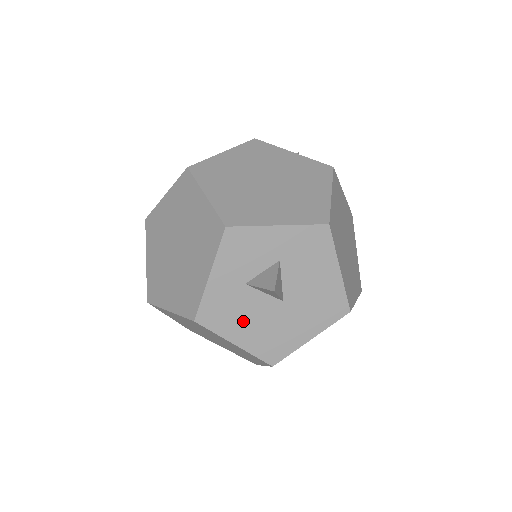
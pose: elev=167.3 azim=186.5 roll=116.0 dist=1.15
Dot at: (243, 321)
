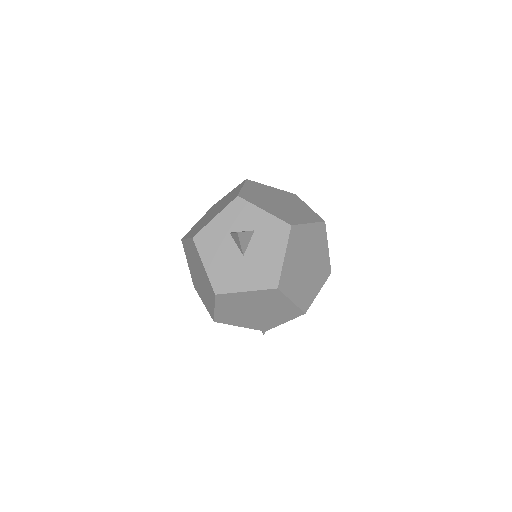
Dot at: (216, 254)
